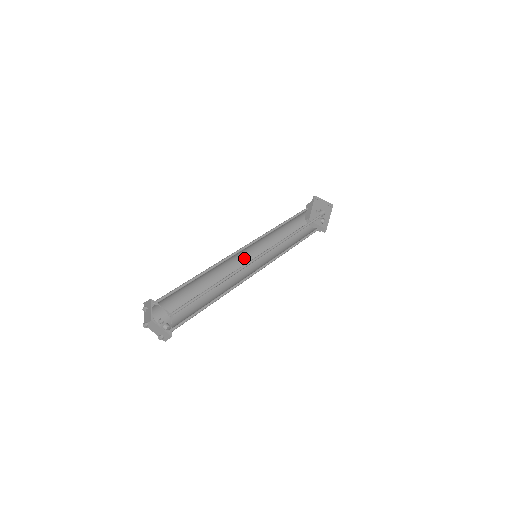
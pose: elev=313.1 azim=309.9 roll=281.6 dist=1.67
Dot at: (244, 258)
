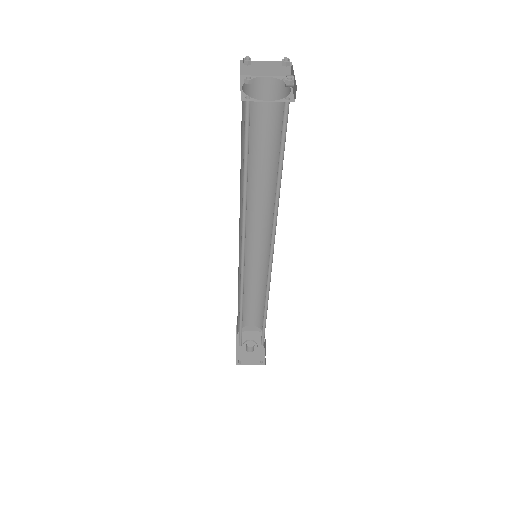
Dot at: (241, 258)
